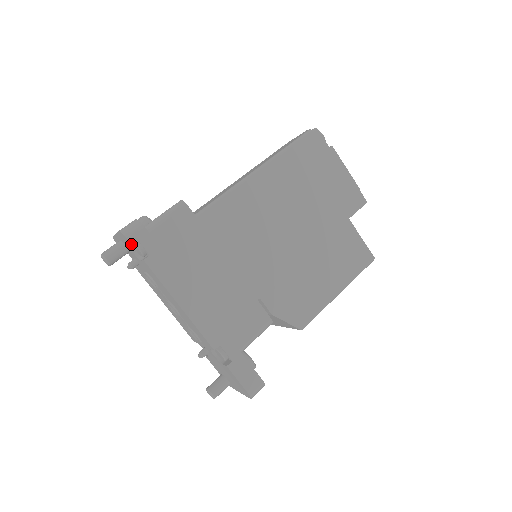
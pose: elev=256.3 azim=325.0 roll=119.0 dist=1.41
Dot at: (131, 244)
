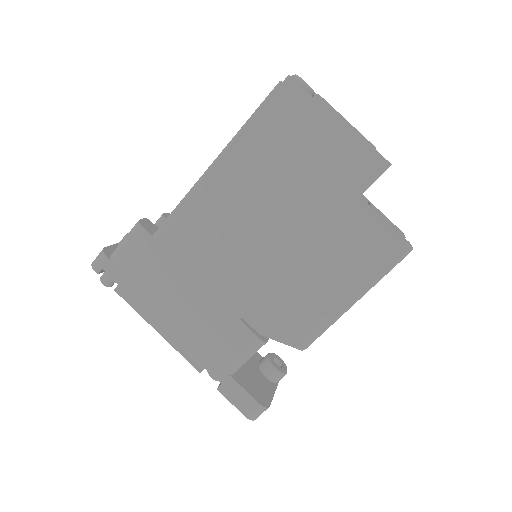
Dot at: occluded
